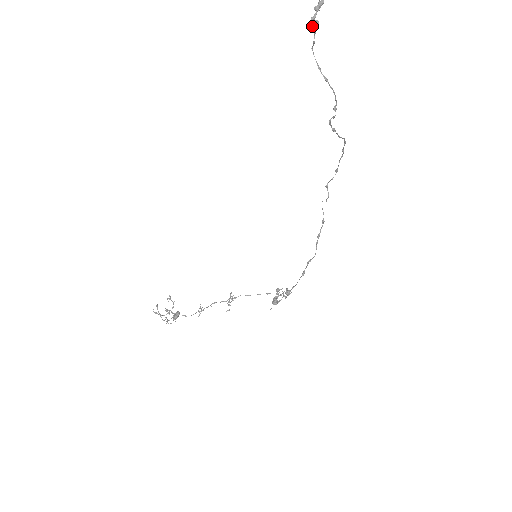
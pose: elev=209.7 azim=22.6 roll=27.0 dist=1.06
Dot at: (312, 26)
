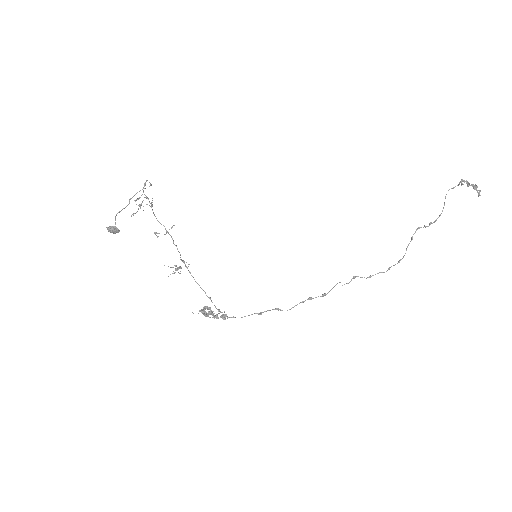
Dot at: (461, 181)
